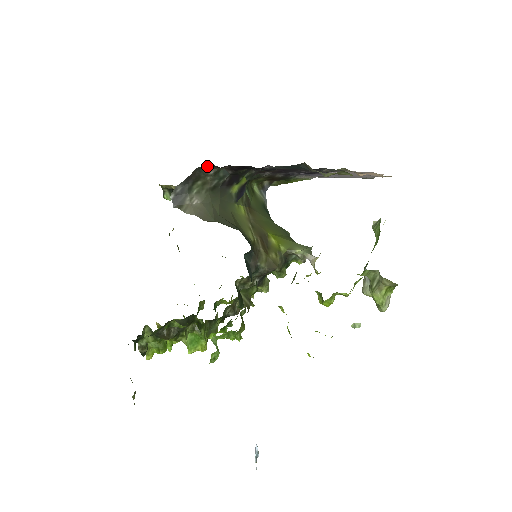
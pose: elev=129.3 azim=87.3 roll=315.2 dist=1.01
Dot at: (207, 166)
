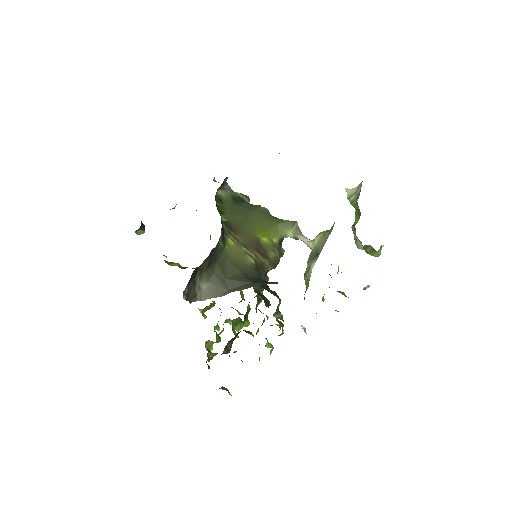
Dot at: (200, 265)
